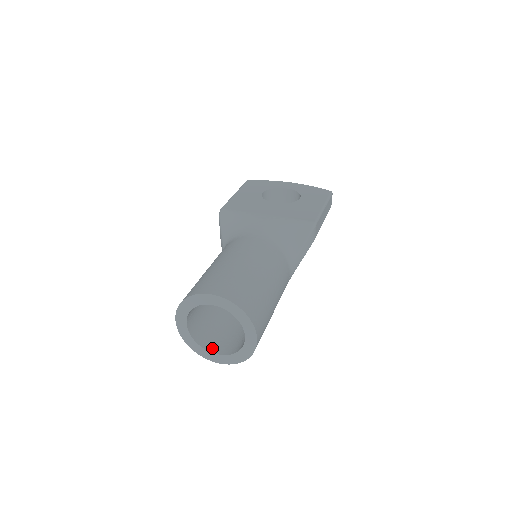
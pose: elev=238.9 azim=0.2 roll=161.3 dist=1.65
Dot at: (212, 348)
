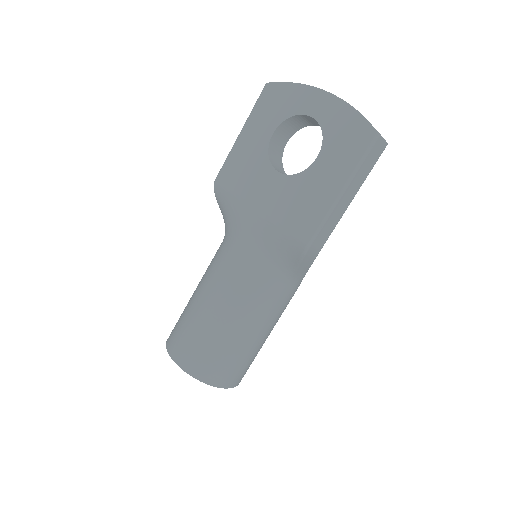
Dot at: occluded
